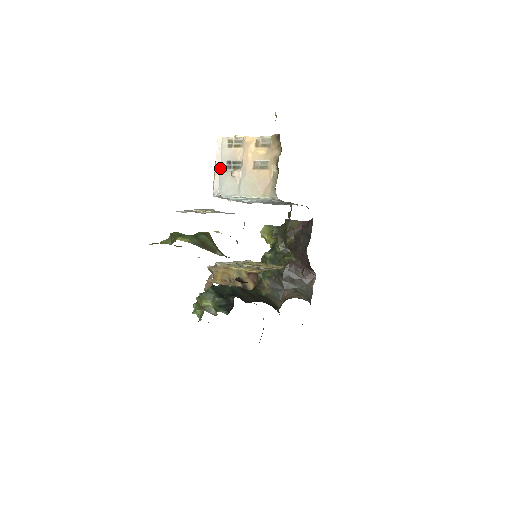
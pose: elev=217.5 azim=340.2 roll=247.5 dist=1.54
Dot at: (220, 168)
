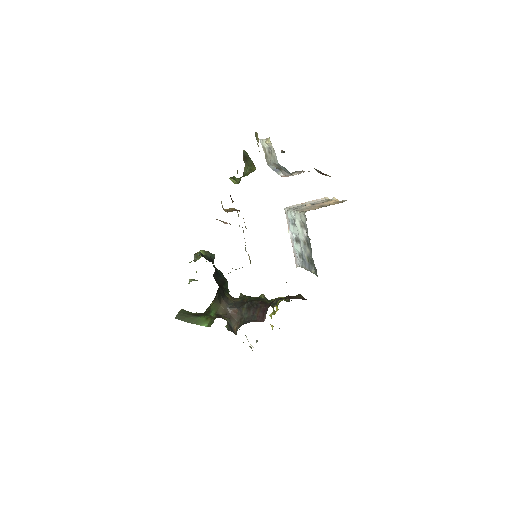
Dot at: occluded
